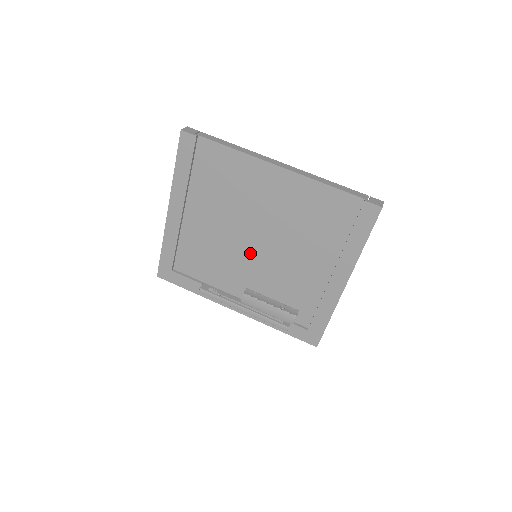
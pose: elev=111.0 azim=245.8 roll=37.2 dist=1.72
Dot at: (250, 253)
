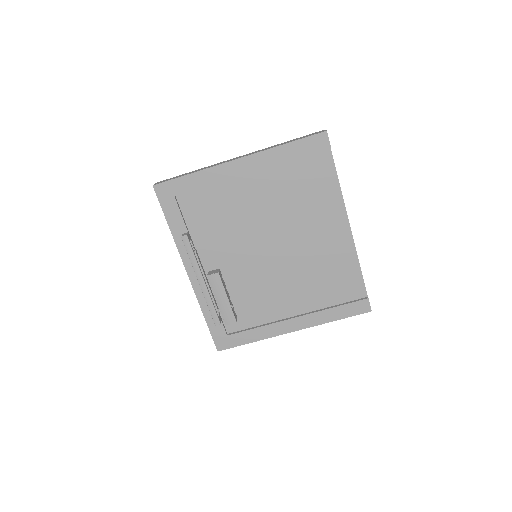
Dot at: (256, 251)
